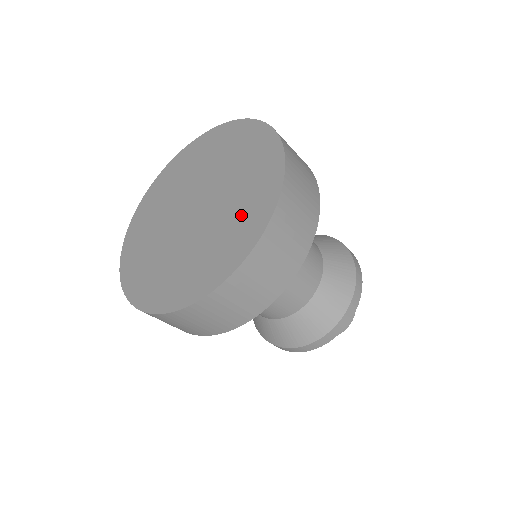
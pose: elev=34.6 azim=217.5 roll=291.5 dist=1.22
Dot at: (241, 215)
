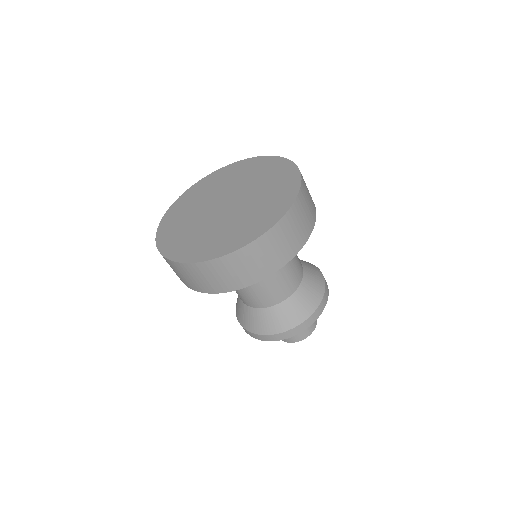
Dot at: (251, 222)
